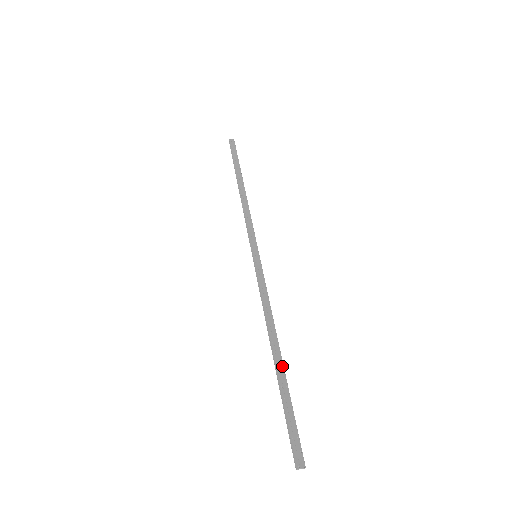
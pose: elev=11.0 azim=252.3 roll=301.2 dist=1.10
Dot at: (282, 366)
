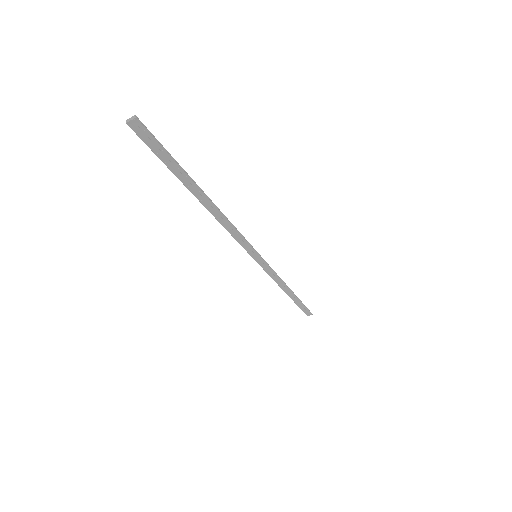
Dot at: (197, 188)
